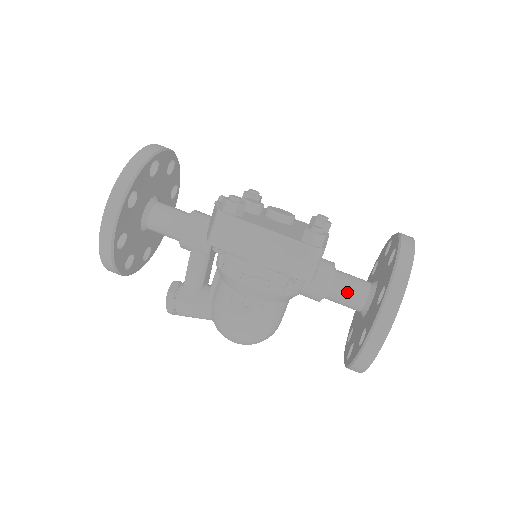
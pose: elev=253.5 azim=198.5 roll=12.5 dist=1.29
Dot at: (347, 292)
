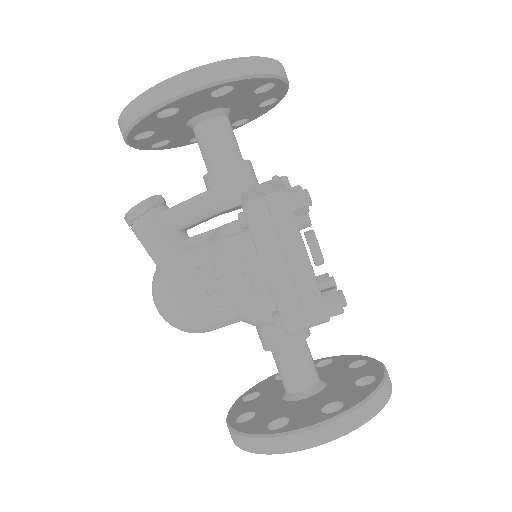
Dot at: (298, 368)
